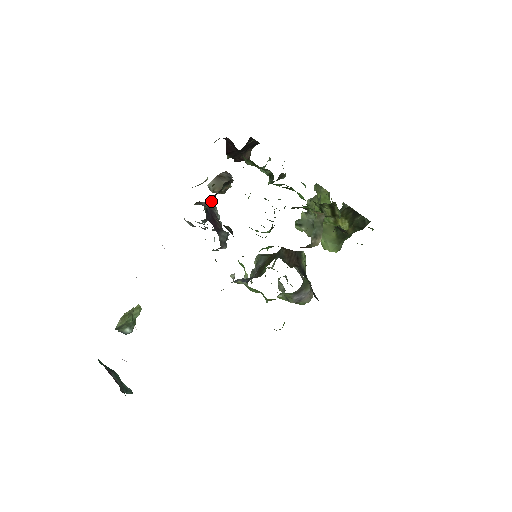
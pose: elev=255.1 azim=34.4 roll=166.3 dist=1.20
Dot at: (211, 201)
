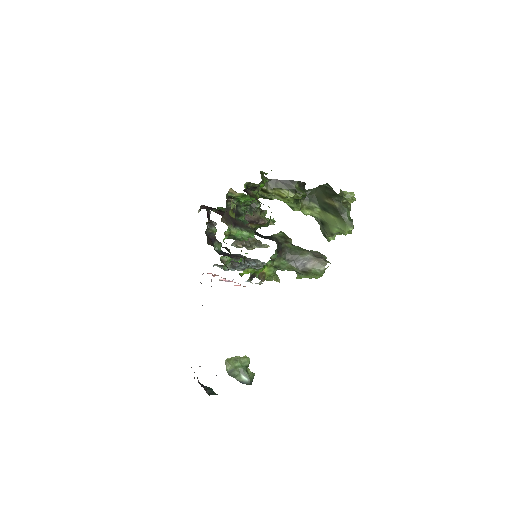
Dot at: (216, 243)
